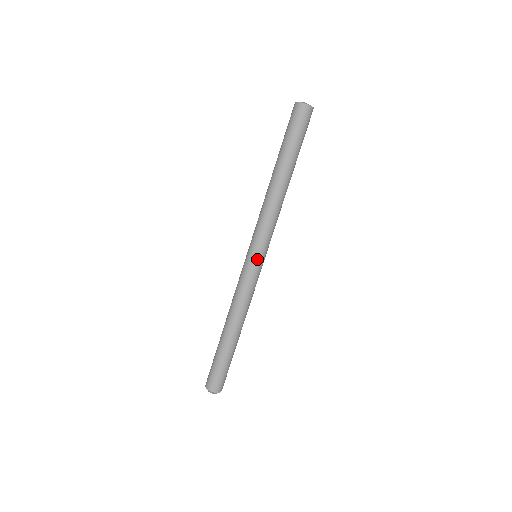
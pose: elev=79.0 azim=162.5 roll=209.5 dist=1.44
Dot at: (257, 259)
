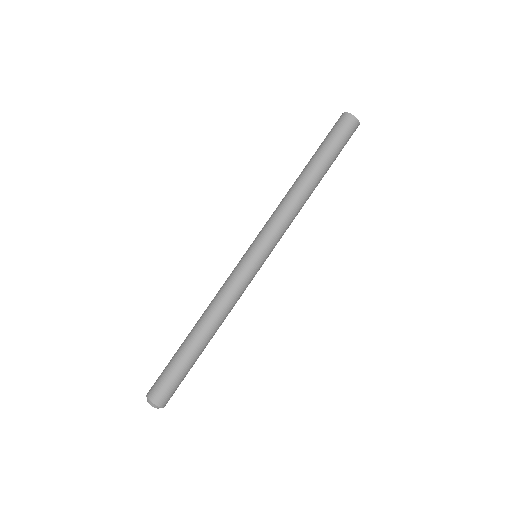
Dot at: (252, 254)
